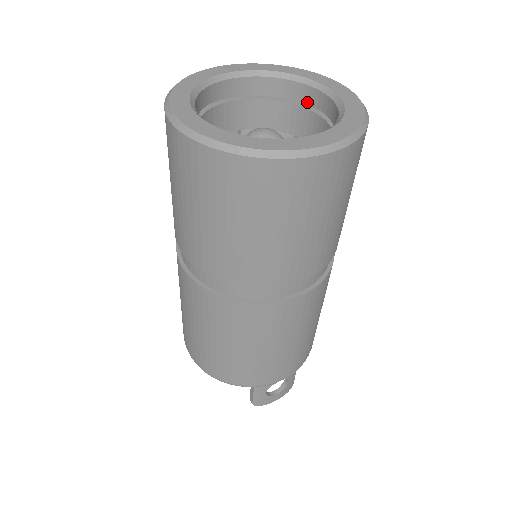
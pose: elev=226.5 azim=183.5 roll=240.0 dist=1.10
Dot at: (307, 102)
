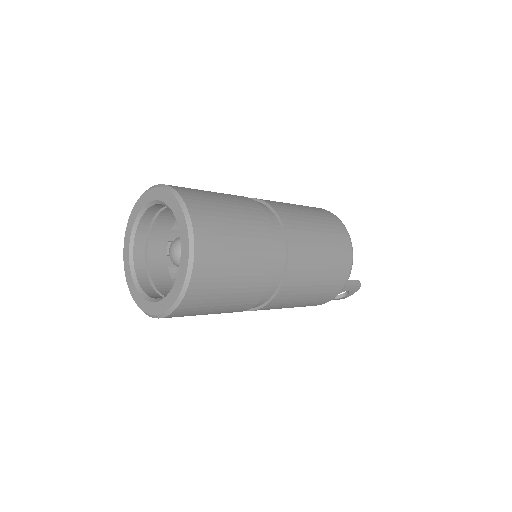
Dot at: occluded
